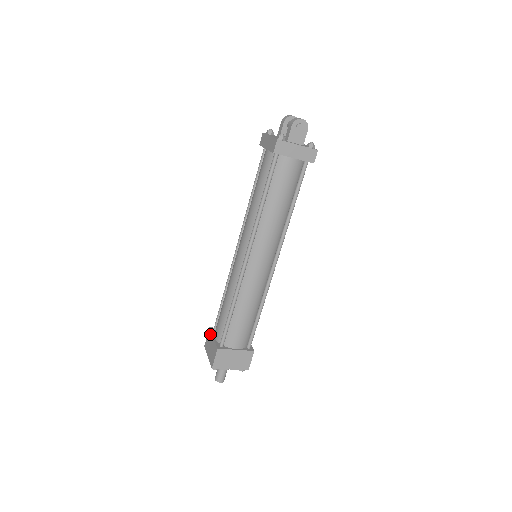
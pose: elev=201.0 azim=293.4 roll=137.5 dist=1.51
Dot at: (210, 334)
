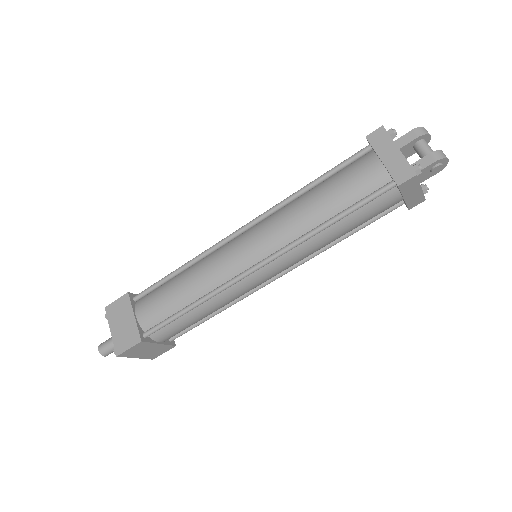
Dot at: (128, 304)
